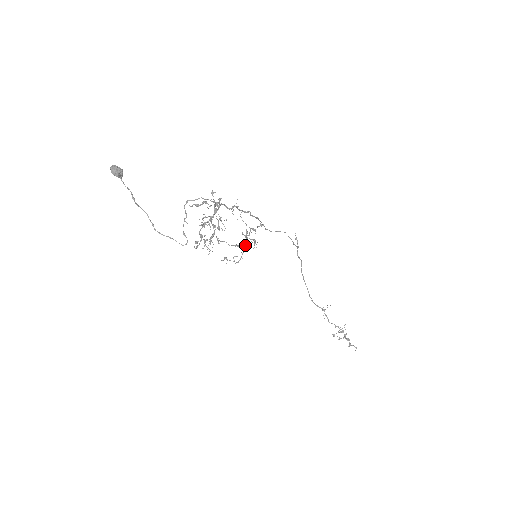
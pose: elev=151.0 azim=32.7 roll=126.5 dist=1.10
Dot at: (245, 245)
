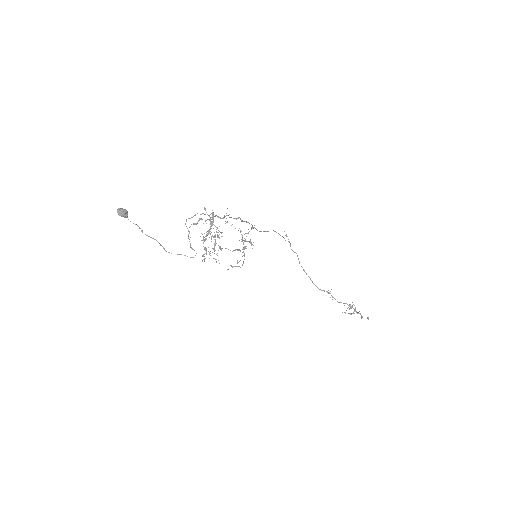
Dot at: (244, 249)
